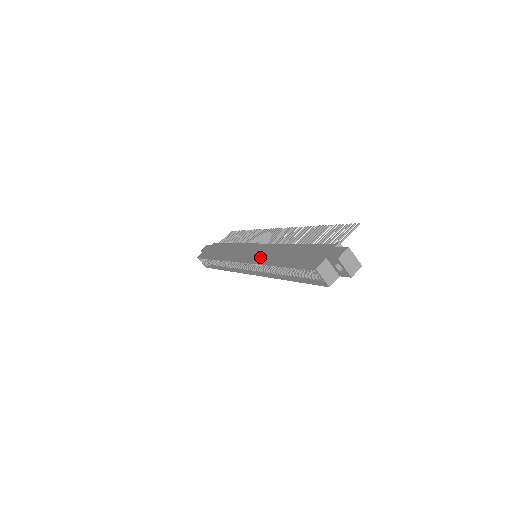
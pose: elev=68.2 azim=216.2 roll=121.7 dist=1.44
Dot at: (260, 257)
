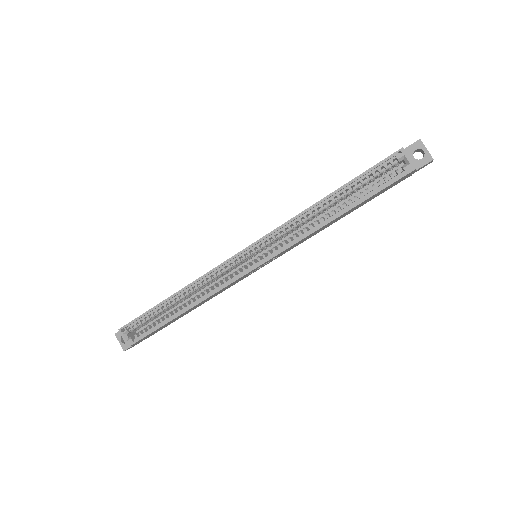
Dot at: occluded
